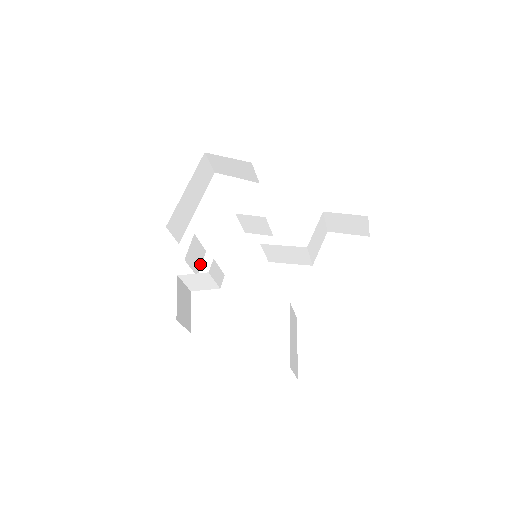
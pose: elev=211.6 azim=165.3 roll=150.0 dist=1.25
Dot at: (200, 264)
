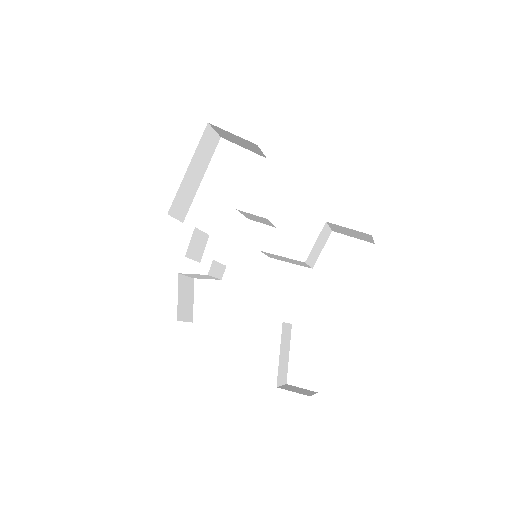
Dot at: (203, 250)
